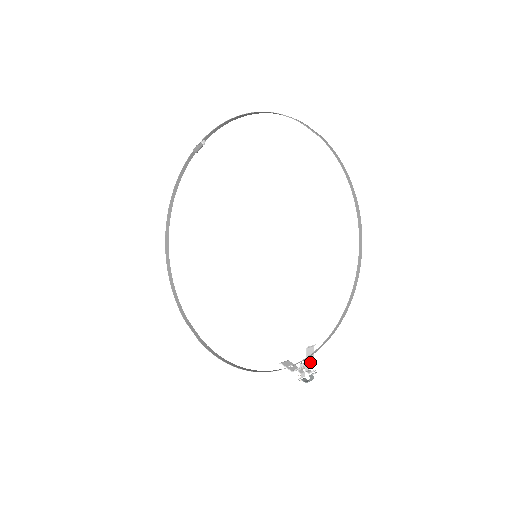
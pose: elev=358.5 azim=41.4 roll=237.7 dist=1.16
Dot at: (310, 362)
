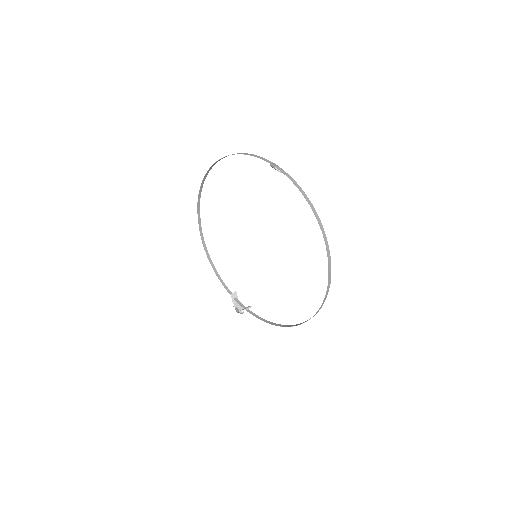
Dot at: occluded
